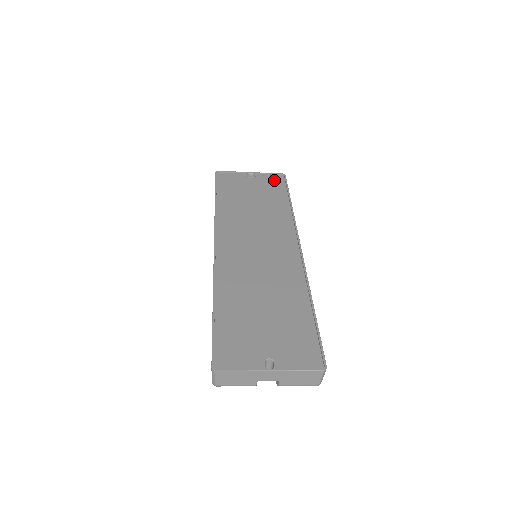
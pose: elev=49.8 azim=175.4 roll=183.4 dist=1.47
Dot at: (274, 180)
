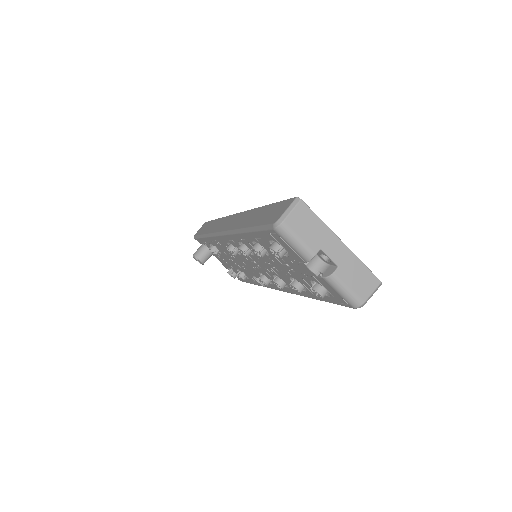
Dot at: occluded
